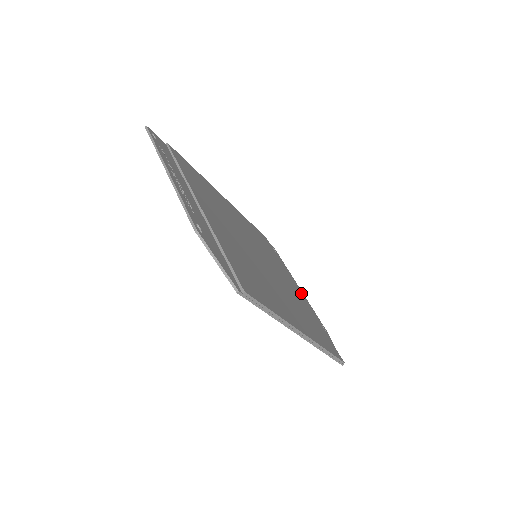
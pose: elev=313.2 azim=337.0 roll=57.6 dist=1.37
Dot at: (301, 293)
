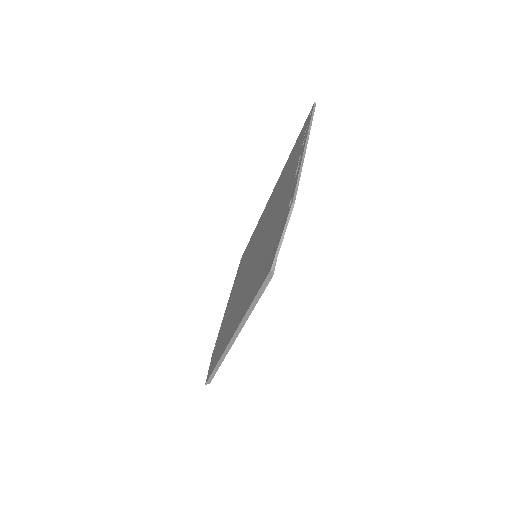
Dot at: occluded
